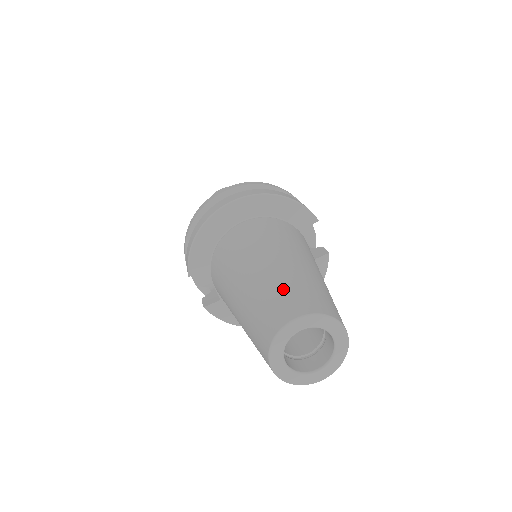
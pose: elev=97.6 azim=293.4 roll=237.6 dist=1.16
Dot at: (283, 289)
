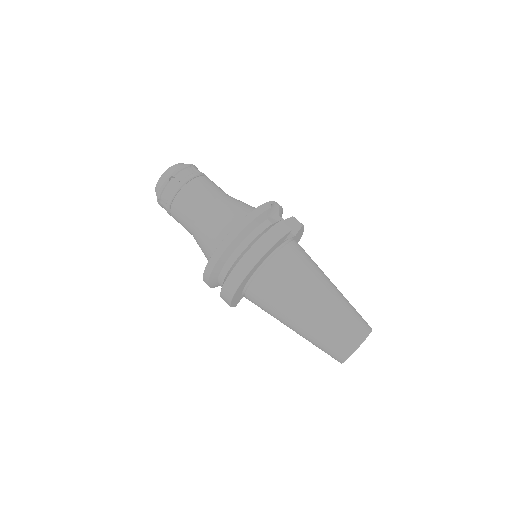
Dot at: (329, 338)
